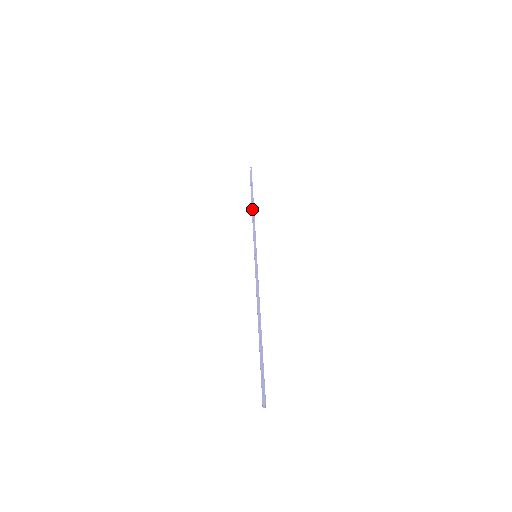
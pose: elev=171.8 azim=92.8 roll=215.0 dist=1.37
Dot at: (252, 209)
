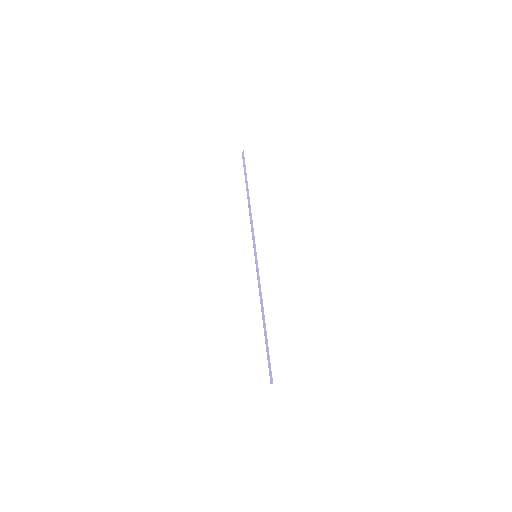
Dot at: (248, 203)
